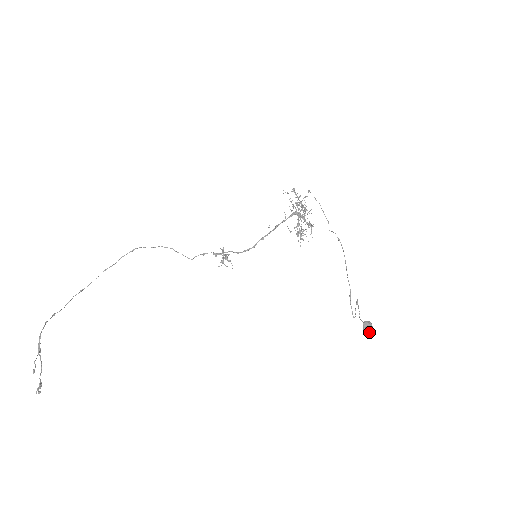
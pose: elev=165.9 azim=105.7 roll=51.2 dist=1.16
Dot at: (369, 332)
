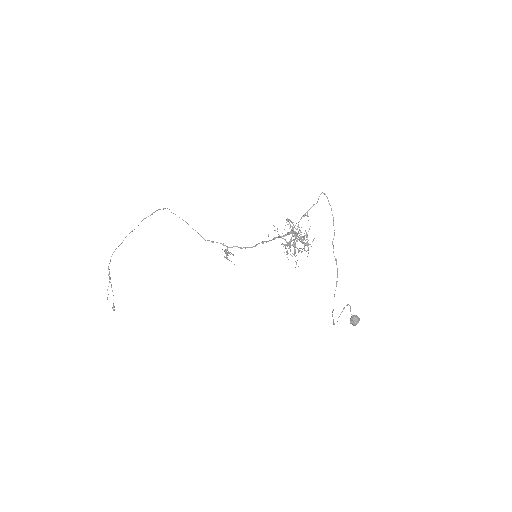
Dot at: (354, 325)
